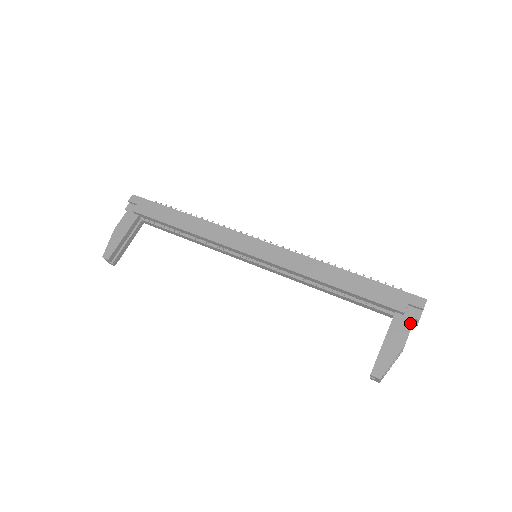
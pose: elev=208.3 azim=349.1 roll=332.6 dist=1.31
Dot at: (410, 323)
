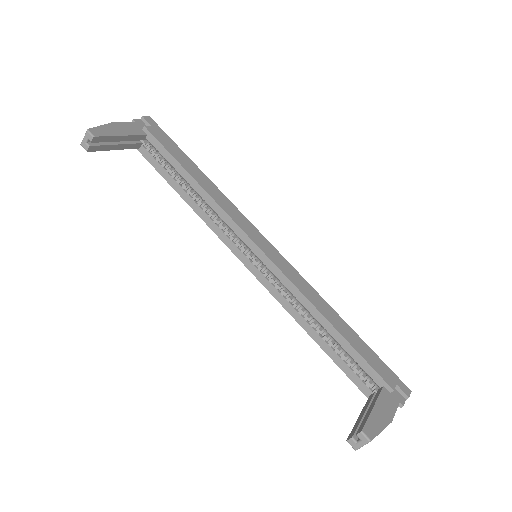
Dot at: (396, 404)
